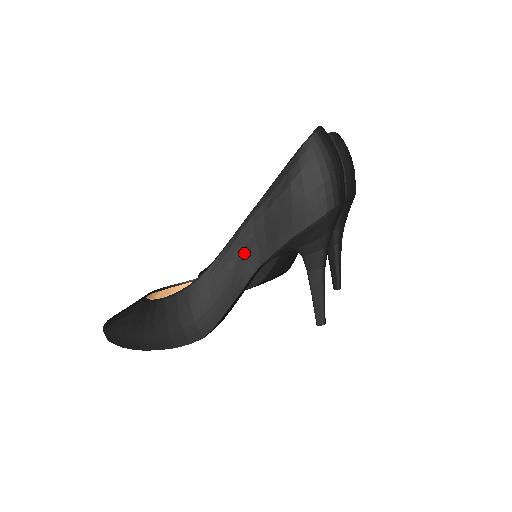
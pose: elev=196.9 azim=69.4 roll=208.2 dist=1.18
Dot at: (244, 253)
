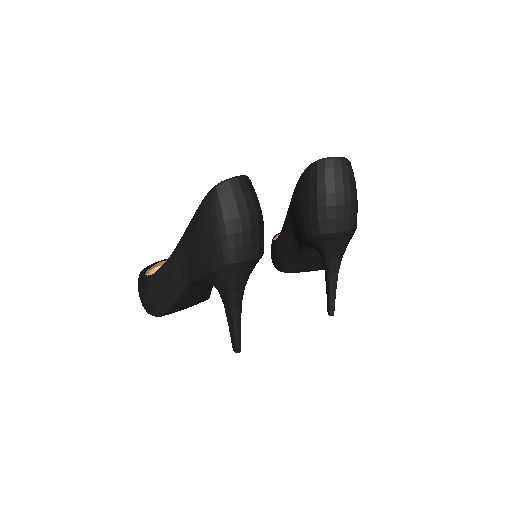
Dot at: (178, 269)
